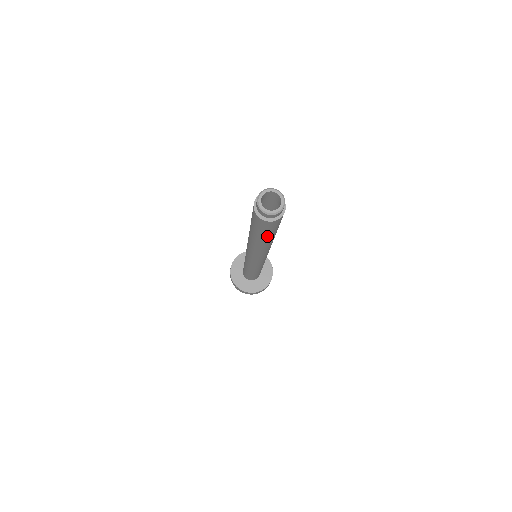
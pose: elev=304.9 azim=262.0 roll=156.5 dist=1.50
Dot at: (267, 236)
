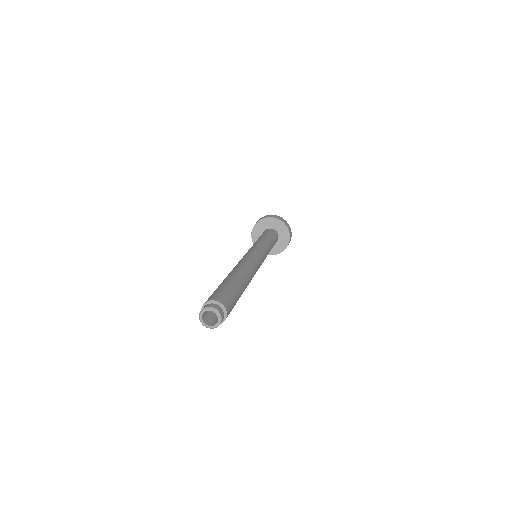
Dot at: occluded
